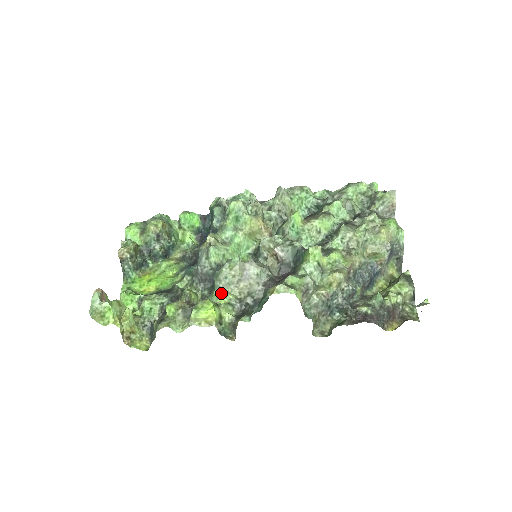
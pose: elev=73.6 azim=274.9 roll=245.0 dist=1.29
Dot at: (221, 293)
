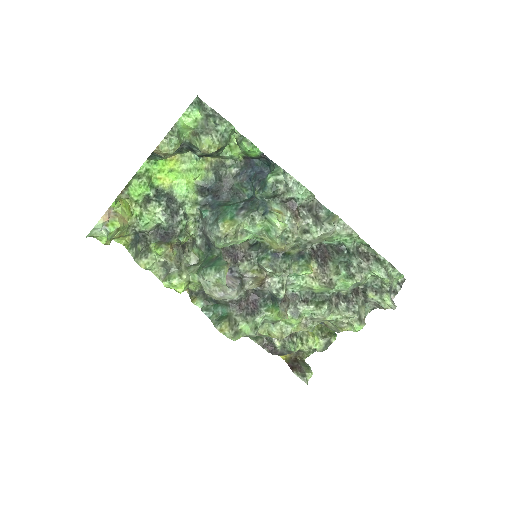
Dot at: (198, 281)
